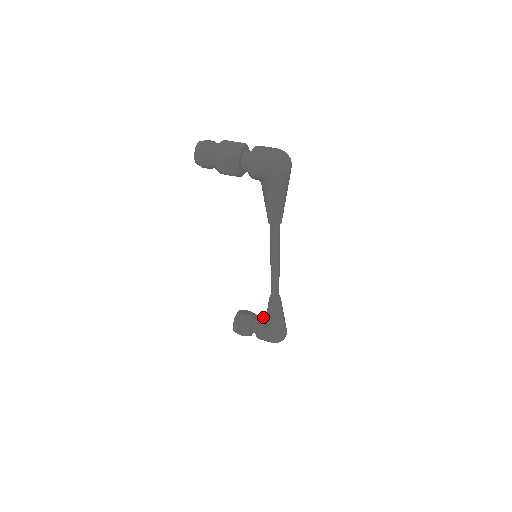
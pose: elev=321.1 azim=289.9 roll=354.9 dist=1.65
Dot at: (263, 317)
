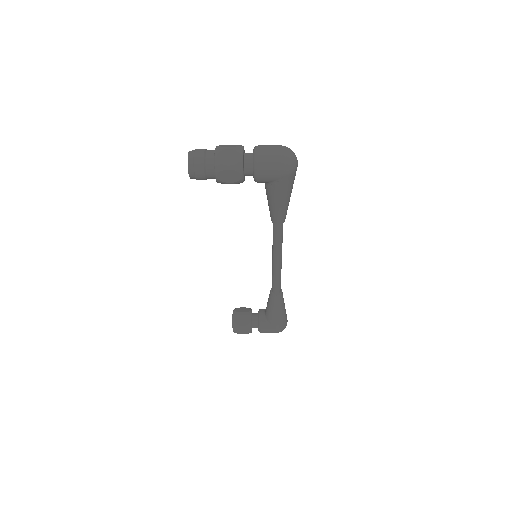
Dot at: (261, 310)
